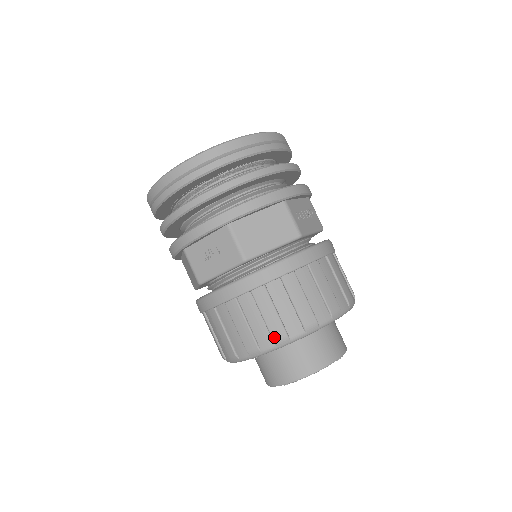
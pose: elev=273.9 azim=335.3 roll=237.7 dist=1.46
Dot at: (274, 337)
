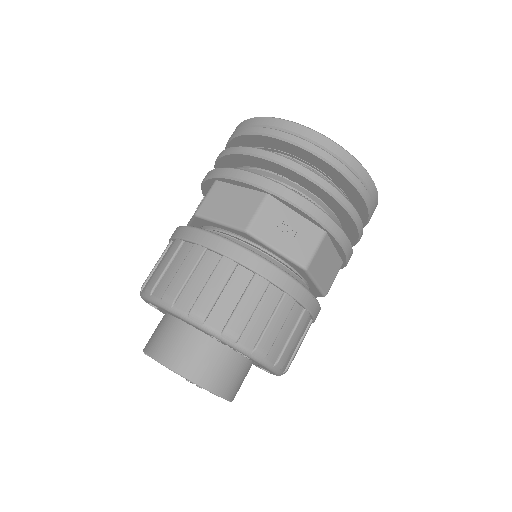
Dot at: (260, 345)
